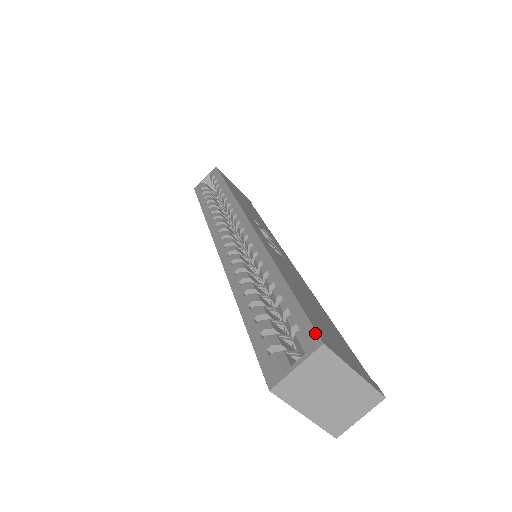
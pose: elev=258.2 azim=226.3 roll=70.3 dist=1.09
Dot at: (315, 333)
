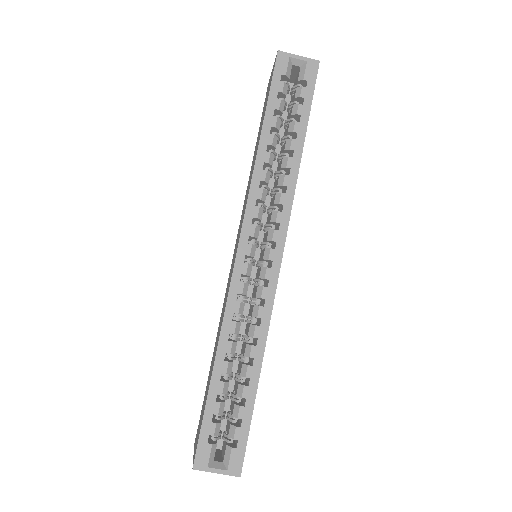
Dot at: (242, 464)
